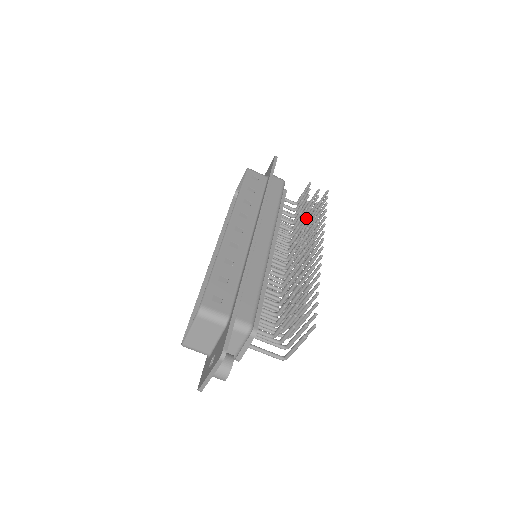
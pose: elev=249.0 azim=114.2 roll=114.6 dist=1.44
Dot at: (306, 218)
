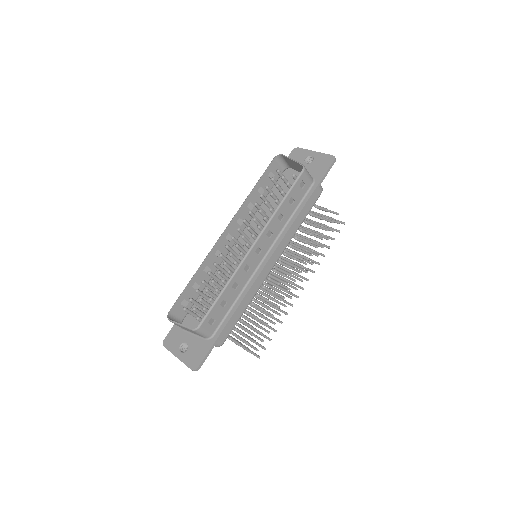
Dot at: occluded
